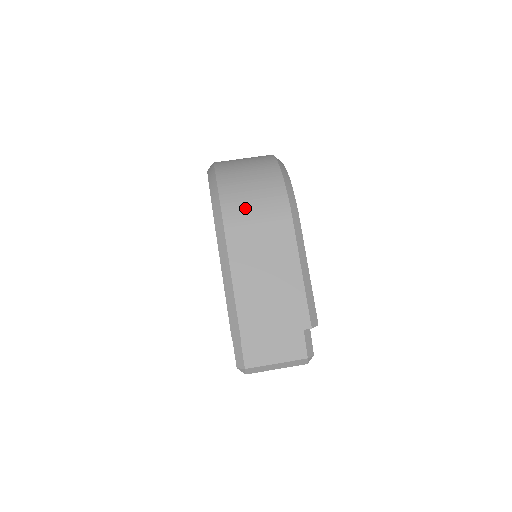
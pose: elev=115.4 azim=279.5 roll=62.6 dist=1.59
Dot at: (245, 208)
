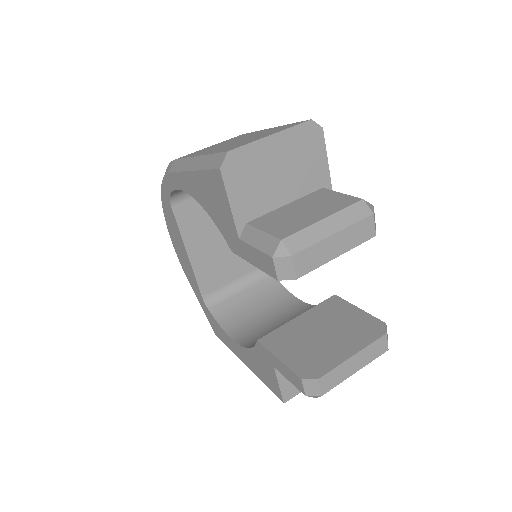
Dot at: occluded
